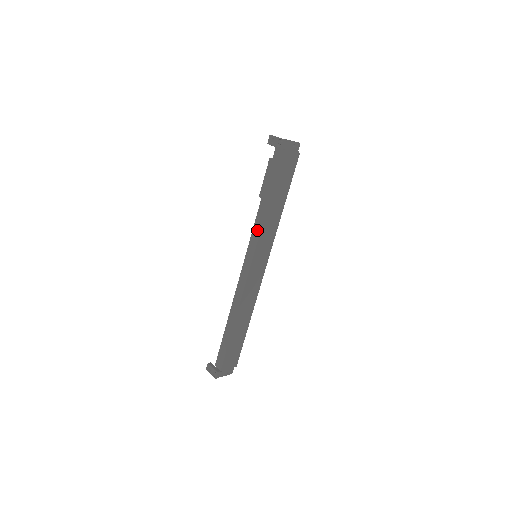
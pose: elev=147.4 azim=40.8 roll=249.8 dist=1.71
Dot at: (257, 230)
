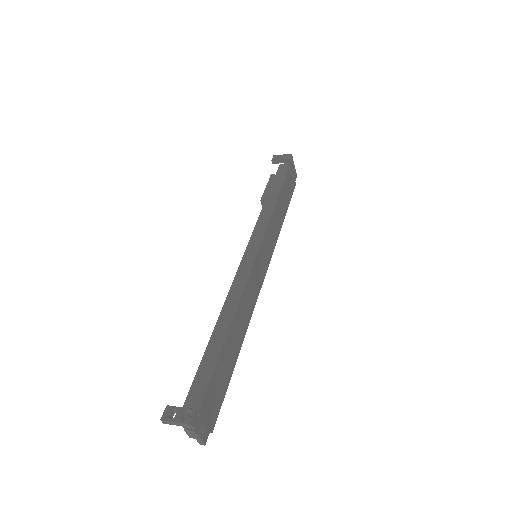
Dot at: (264, 220)
